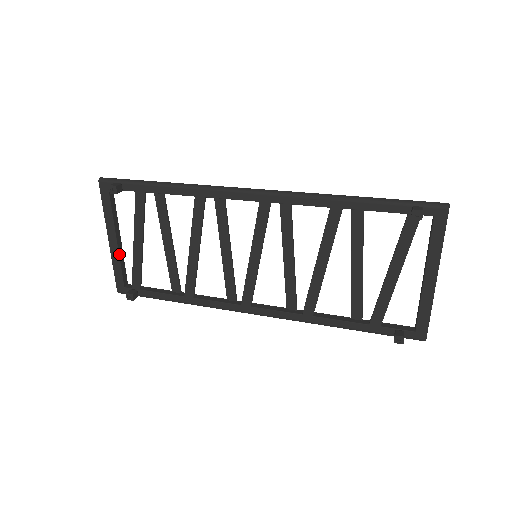
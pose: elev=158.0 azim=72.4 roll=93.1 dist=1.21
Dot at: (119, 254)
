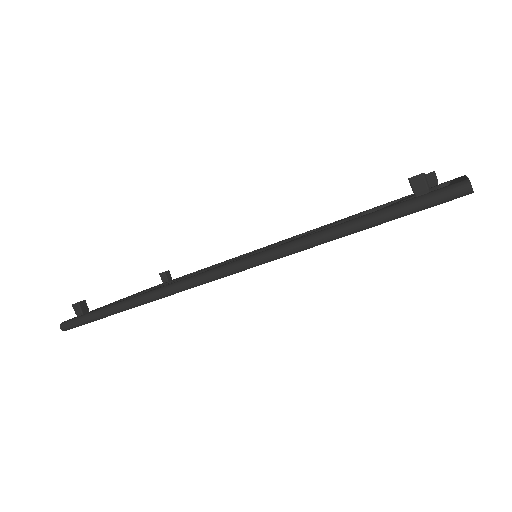
Dot at: occluded
